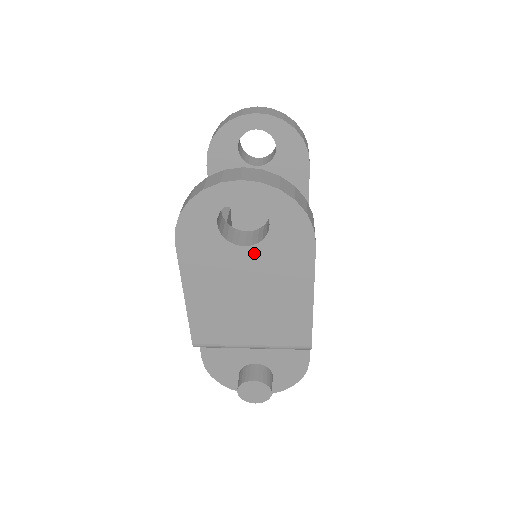
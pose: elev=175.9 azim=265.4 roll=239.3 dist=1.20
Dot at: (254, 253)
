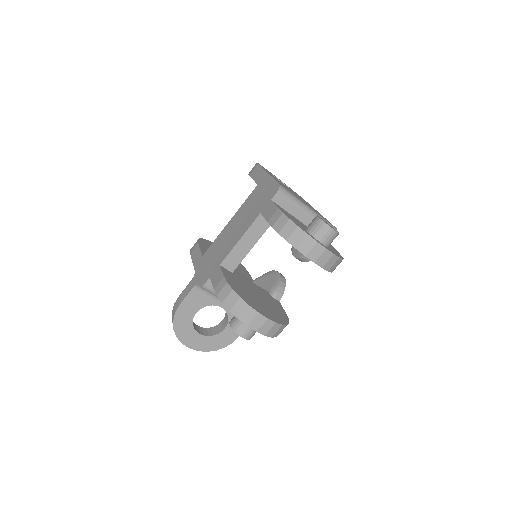
Dot at: (289, 188)
